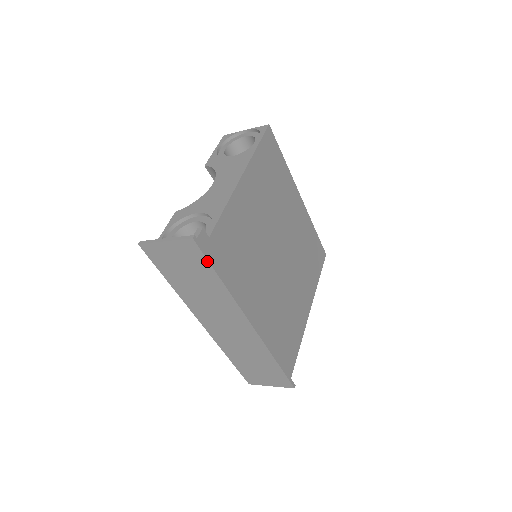
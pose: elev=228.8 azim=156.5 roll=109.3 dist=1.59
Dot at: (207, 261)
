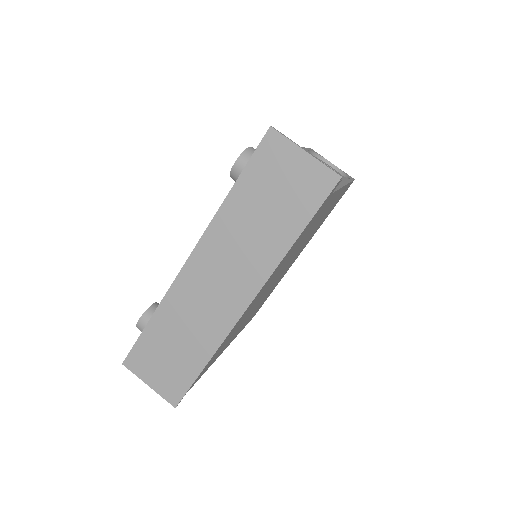
Dot at: (317, 208)
